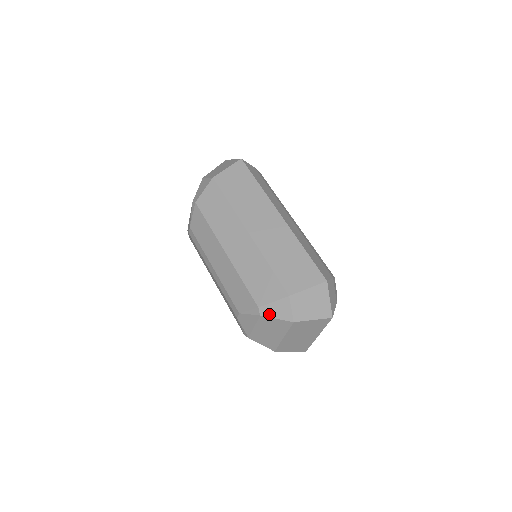
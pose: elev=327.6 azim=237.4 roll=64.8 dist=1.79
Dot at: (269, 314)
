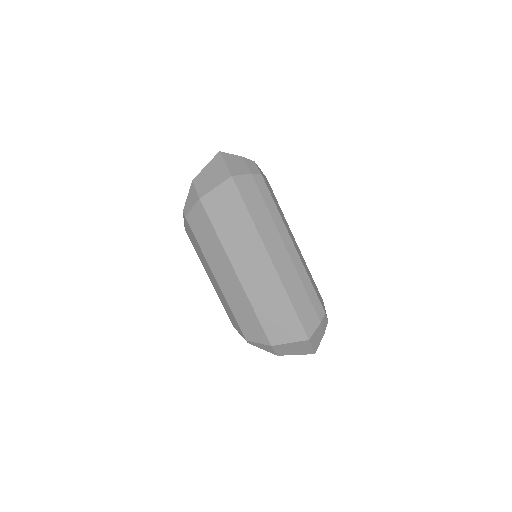
Dot at: (256, 346)
